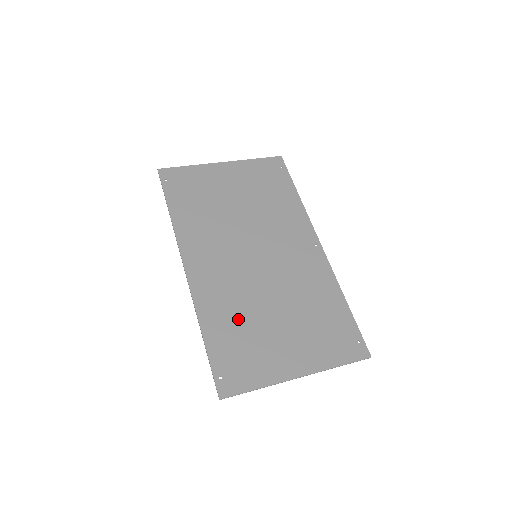
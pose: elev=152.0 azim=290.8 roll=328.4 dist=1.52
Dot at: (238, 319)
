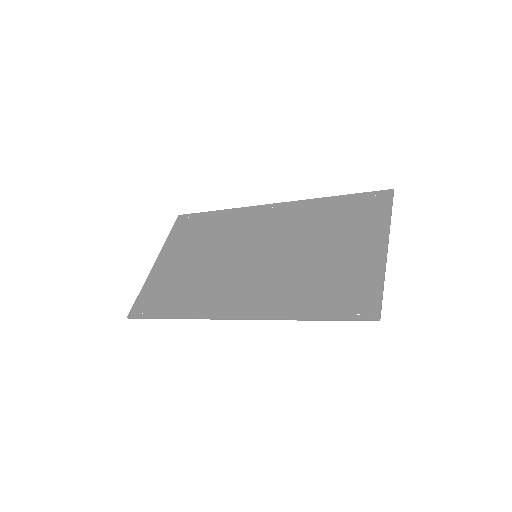
Dot at: (308, 285)
